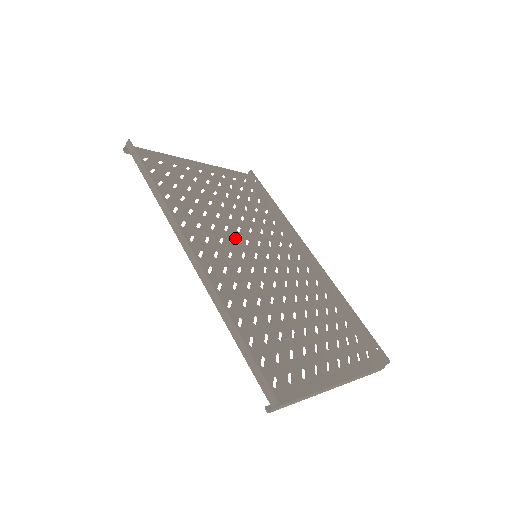
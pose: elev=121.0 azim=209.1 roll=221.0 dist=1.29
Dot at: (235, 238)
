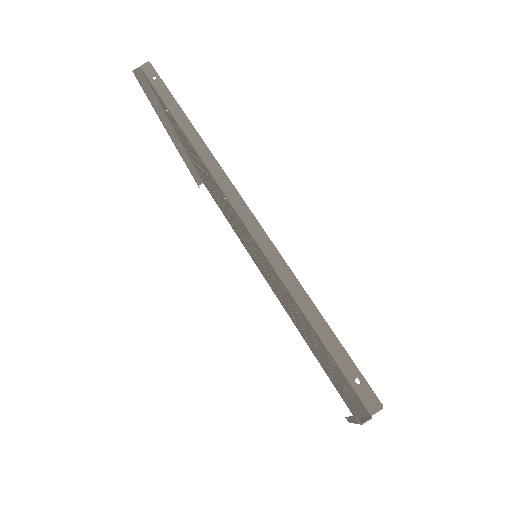
Dot at: occluded
